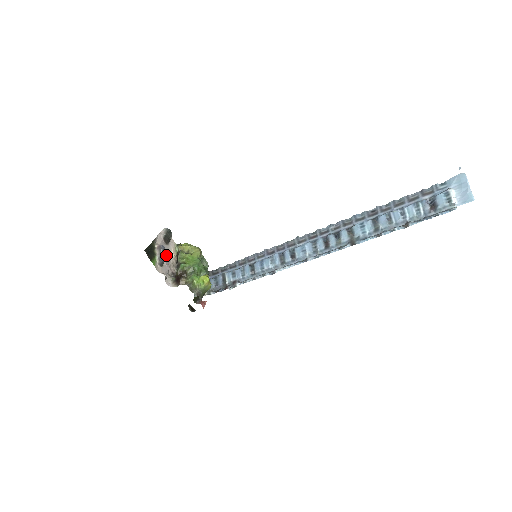
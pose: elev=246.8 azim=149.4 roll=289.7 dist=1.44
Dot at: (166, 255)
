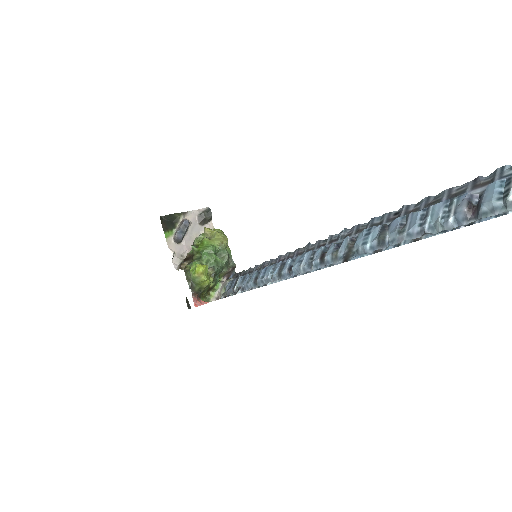
Dot at: (192, 235)
